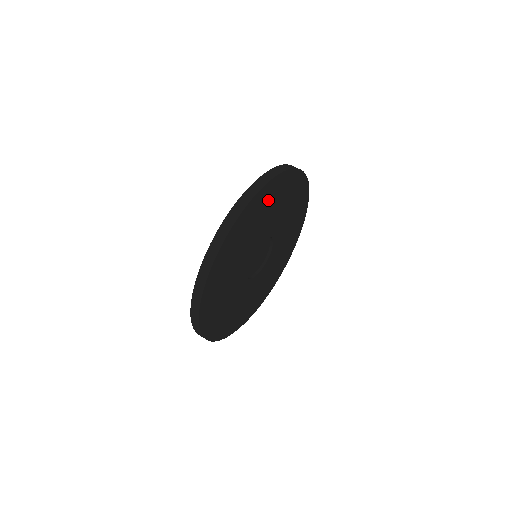
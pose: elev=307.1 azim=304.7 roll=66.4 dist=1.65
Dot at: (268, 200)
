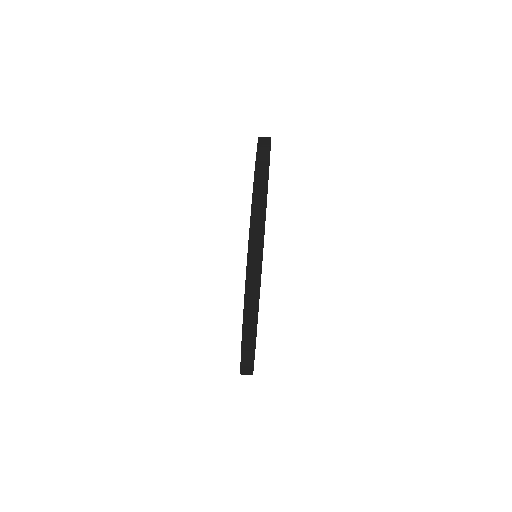
Dot at: occluded
